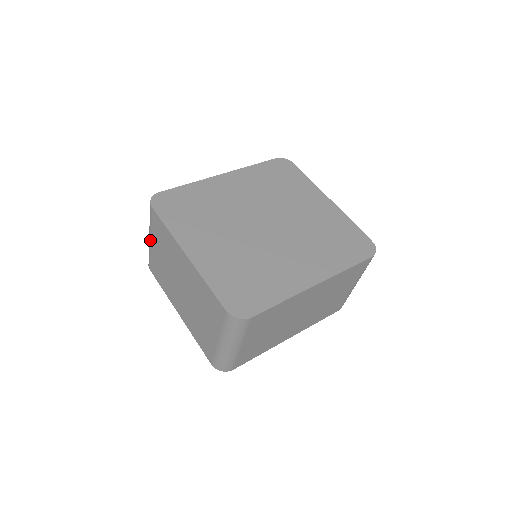
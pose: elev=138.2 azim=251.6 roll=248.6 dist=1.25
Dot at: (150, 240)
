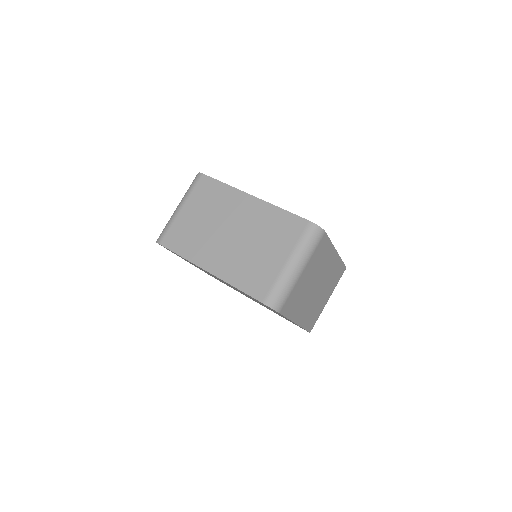
Dot at: occluded
